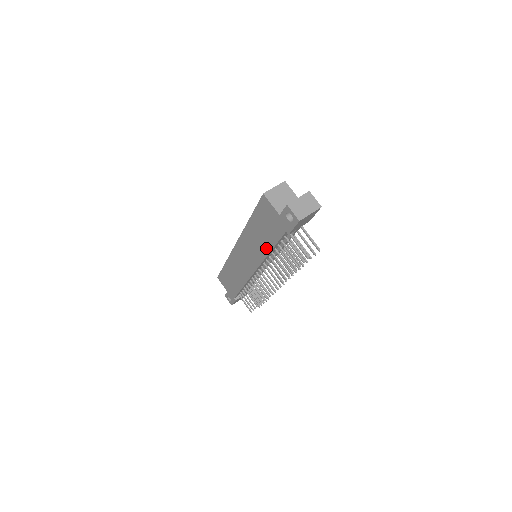
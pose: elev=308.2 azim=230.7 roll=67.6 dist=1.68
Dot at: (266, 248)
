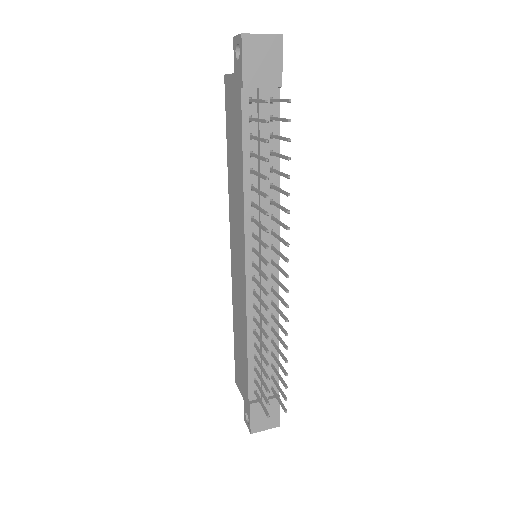
Dot at: (240, 174)
